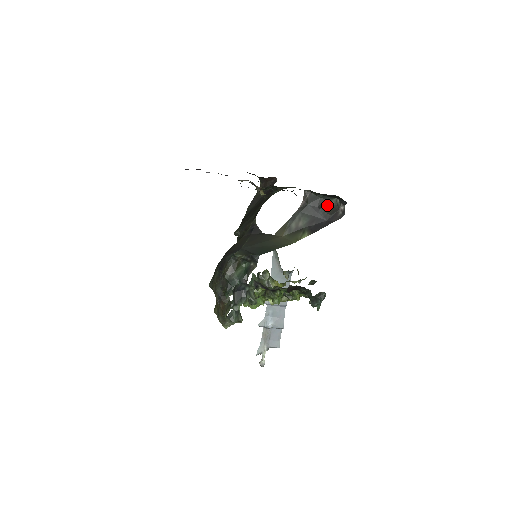
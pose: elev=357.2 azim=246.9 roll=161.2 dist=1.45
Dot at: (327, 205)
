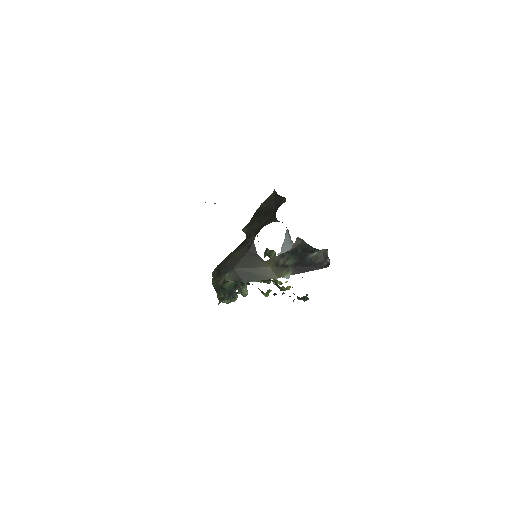
Dot at: (316, 253)
